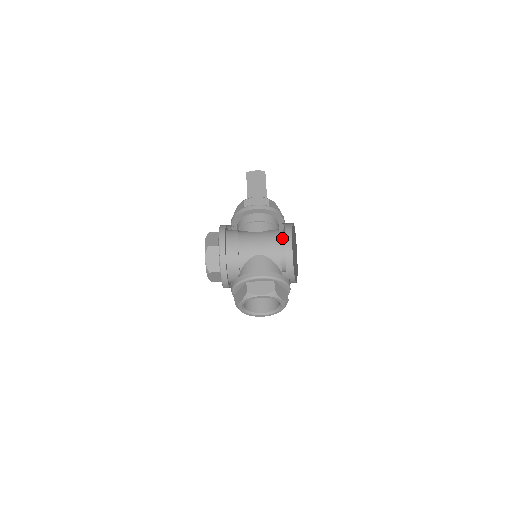
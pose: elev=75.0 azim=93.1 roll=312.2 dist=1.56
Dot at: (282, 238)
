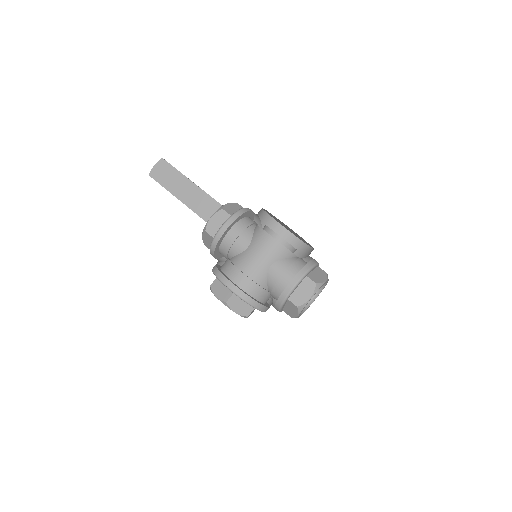
Dot at: (270, 231)
